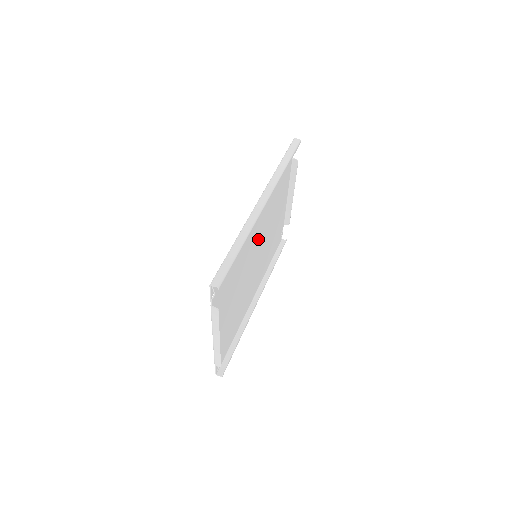
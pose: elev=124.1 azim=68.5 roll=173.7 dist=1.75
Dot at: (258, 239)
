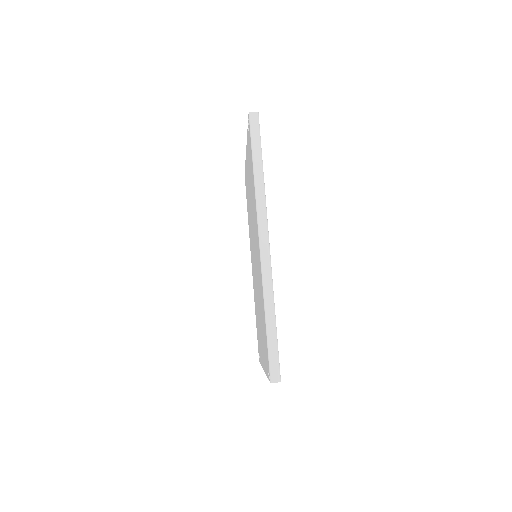
Dot at: occluded
